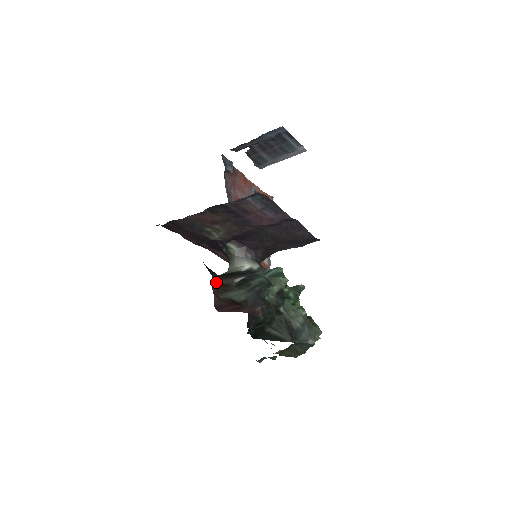
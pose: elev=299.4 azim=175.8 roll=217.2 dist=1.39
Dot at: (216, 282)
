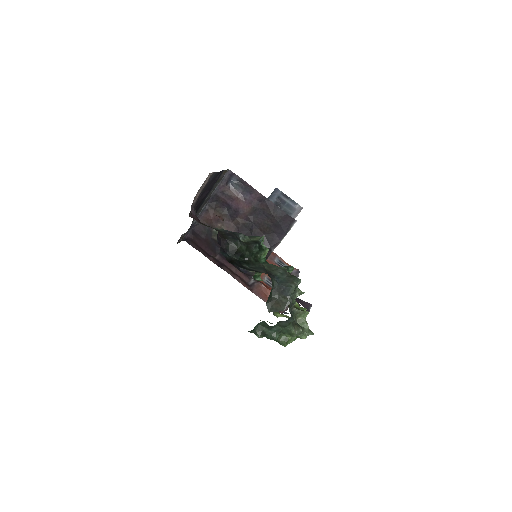
Dot at: occluded
